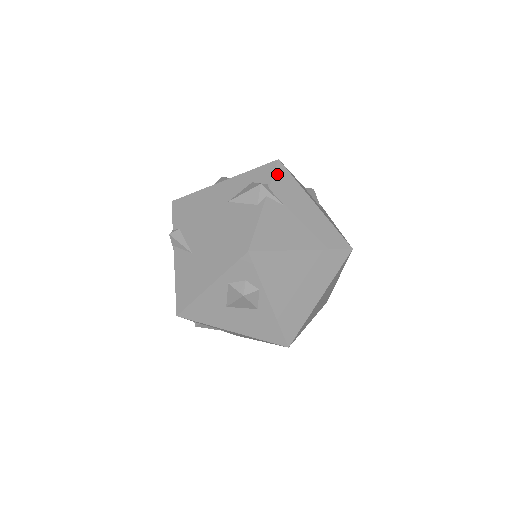
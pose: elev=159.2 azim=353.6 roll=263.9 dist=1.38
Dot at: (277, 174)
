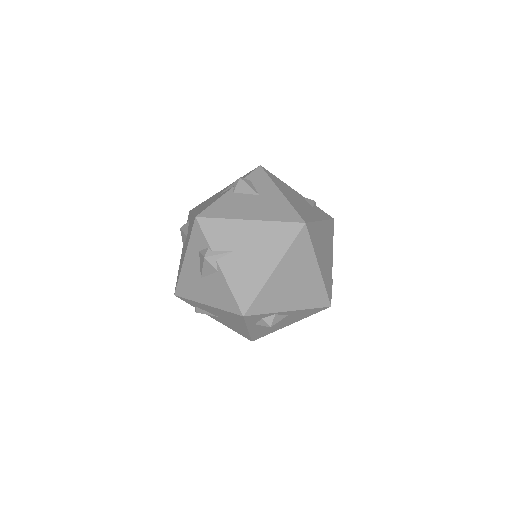
Dot at: (206, 232)
